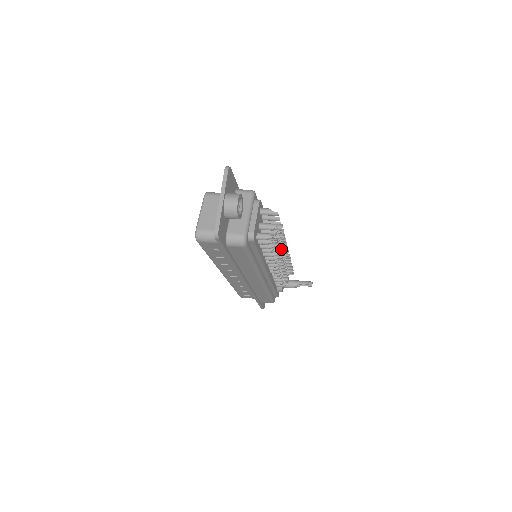
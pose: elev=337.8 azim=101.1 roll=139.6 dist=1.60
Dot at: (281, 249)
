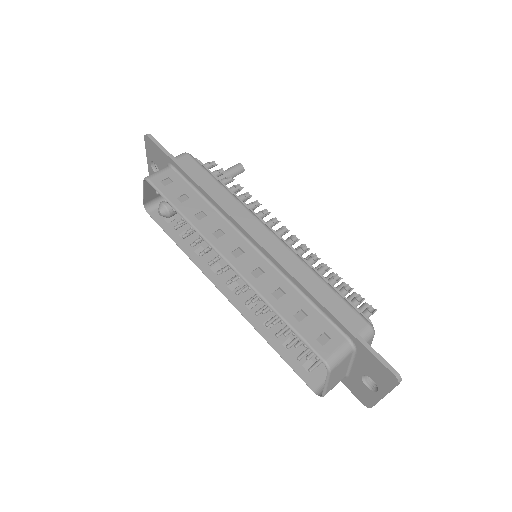
Dot at: occluded
